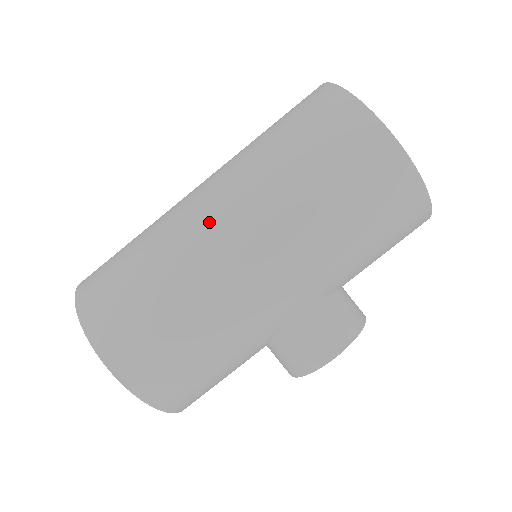
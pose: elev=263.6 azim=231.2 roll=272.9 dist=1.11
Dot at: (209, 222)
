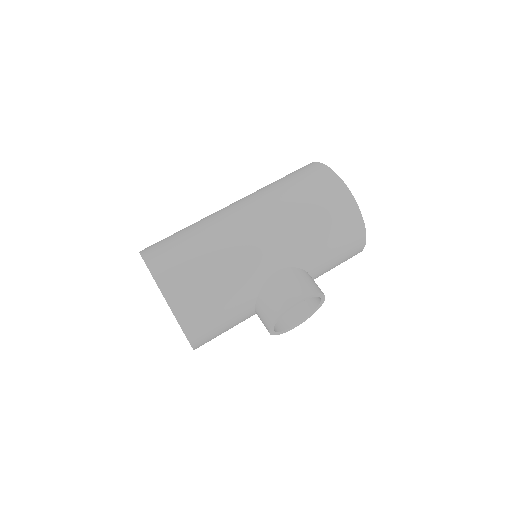
Dot at: (231, 210)
